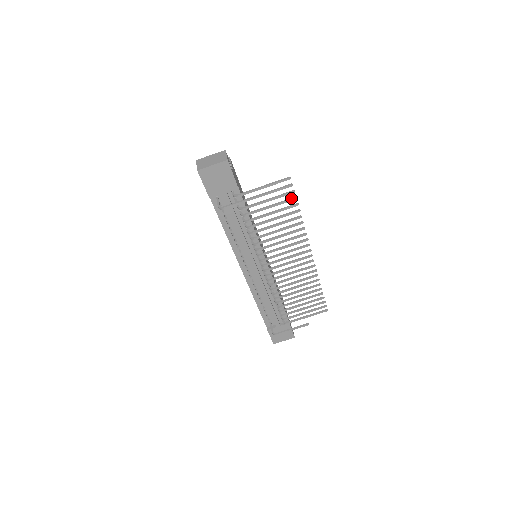
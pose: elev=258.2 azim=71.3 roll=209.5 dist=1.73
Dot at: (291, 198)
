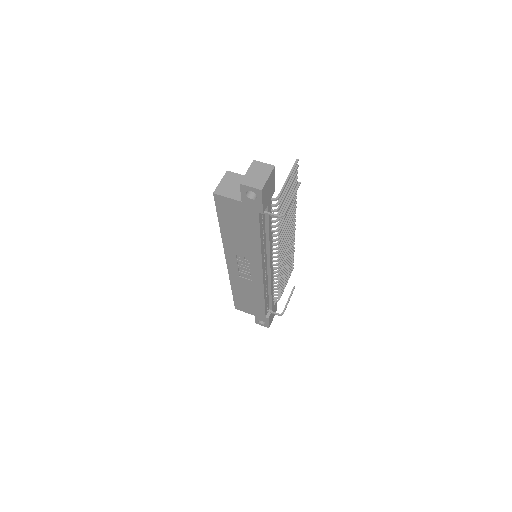
Dot at: (295, 179)
